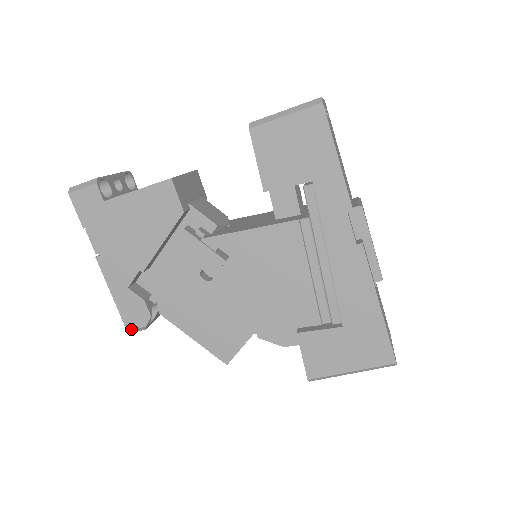
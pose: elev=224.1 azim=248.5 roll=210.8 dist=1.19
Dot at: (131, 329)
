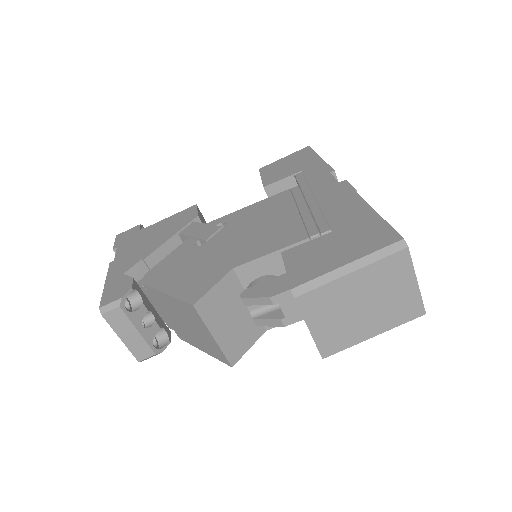
Dot at: (104, 305)
